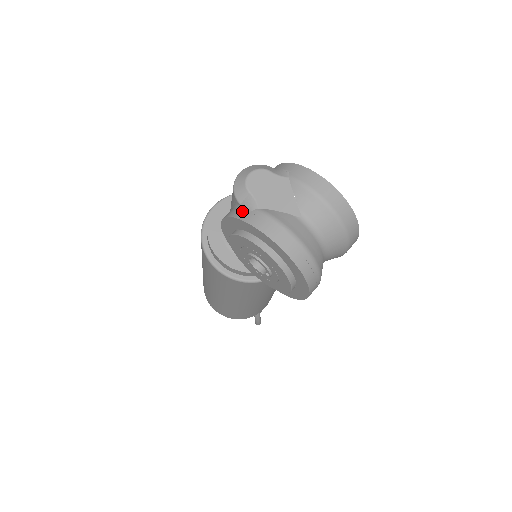
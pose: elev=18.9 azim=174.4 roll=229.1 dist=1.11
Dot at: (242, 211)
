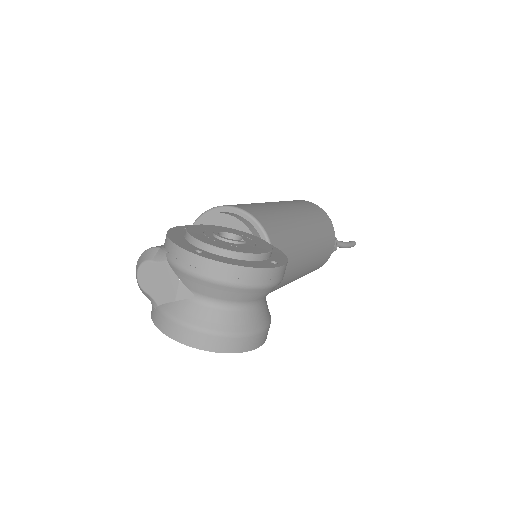
Dot at: (152, 308)
